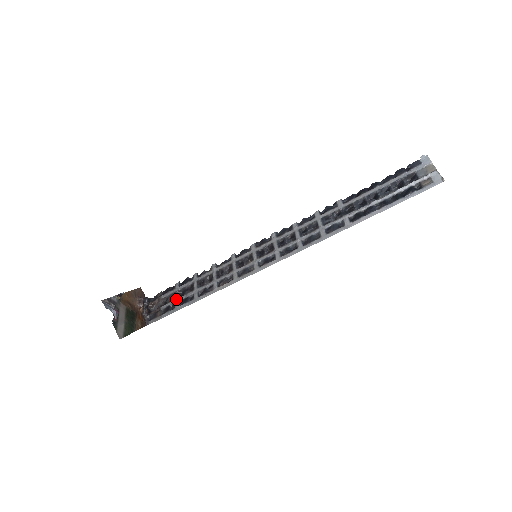
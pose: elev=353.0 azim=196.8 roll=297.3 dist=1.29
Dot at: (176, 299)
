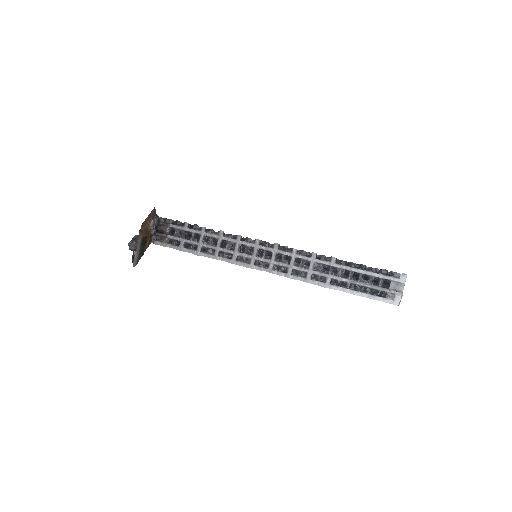
Dot at: (182, 239)
